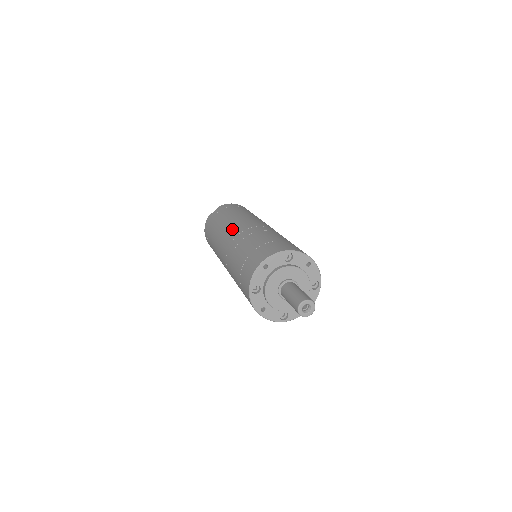
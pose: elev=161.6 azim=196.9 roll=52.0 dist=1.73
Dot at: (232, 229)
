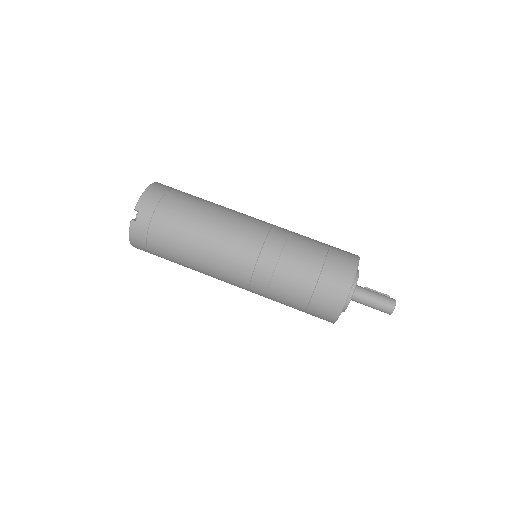
Dot at: (233, 253)
